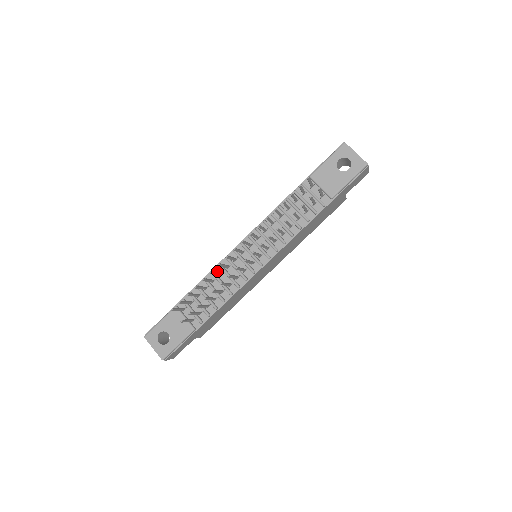
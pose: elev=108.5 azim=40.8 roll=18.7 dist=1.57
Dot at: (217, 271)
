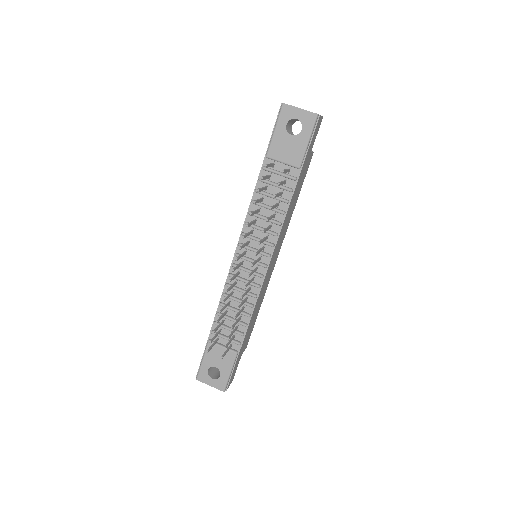
Dot at: (228, 291)
